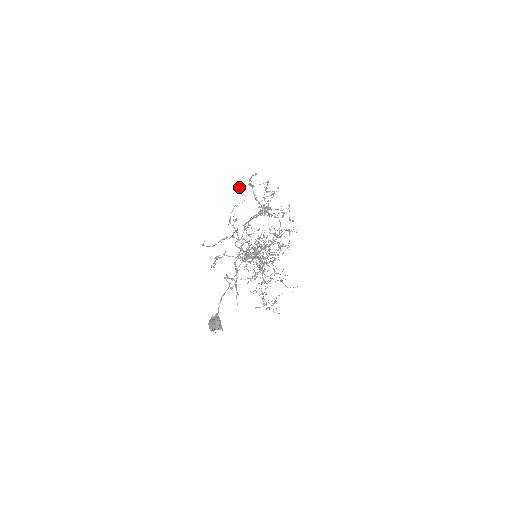
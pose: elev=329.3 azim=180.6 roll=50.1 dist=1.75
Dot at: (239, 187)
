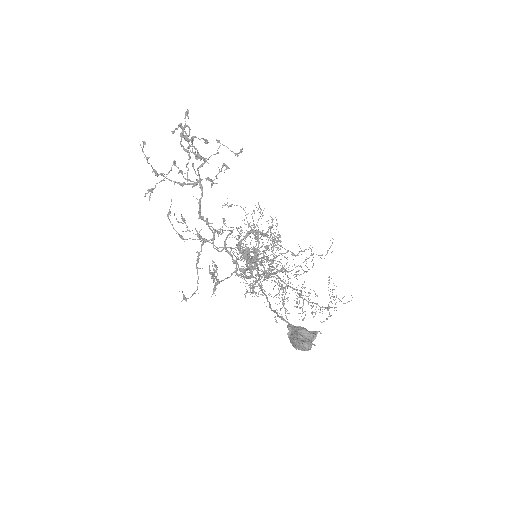
Dot at: occluded
